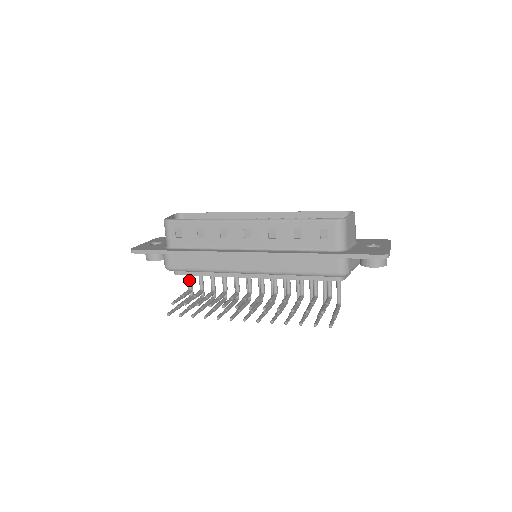
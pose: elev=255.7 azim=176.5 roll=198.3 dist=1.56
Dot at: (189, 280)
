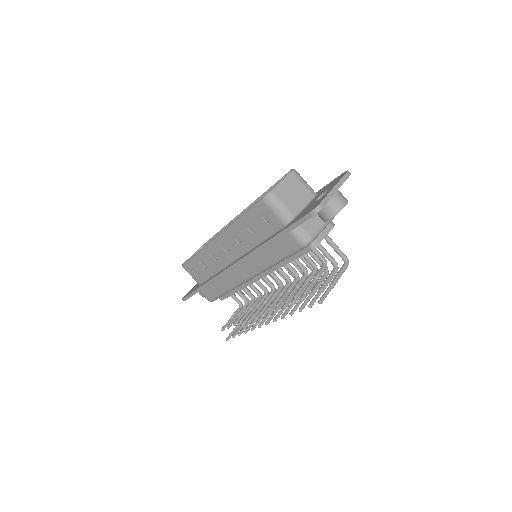
Dot at: (234, 299)
